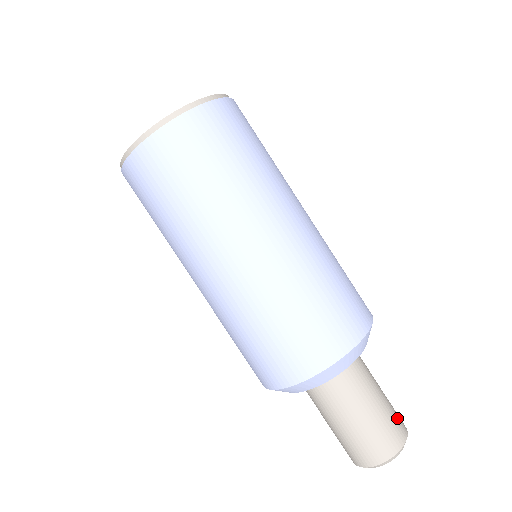
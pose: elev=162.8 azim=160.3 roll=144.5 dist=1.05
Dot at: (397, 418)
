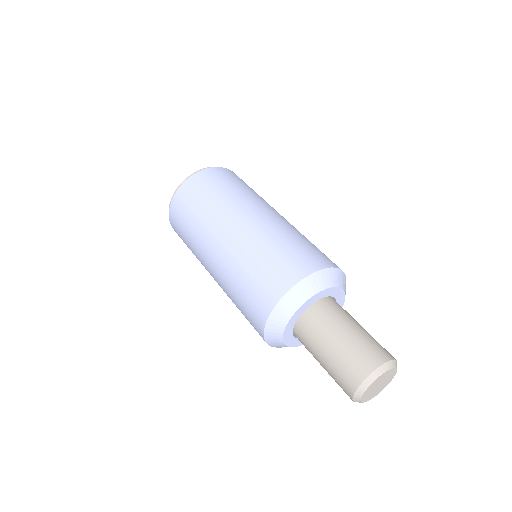
Dot at: occluded
